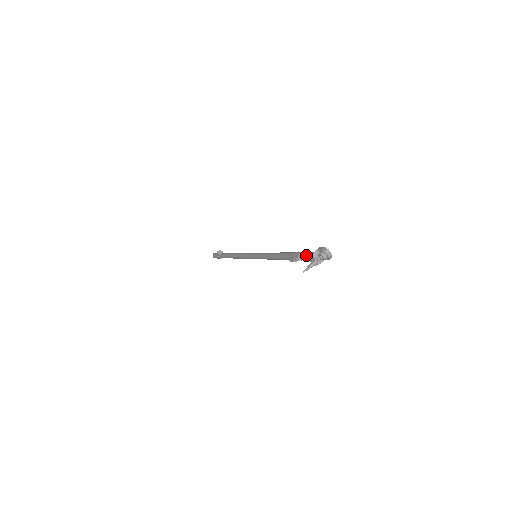
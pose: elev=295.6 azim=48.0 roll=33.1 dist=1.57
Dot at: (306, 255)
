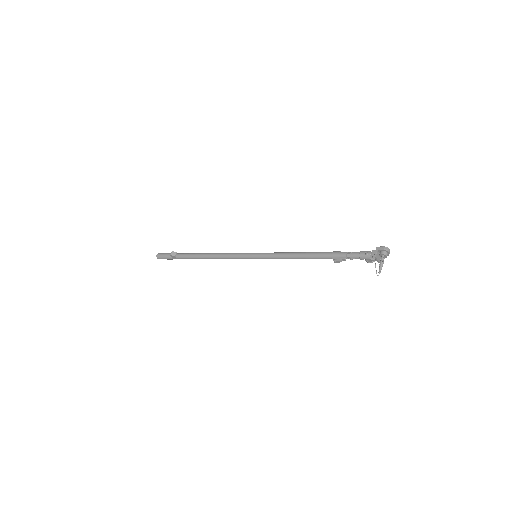
Dot at: (362, 256)
